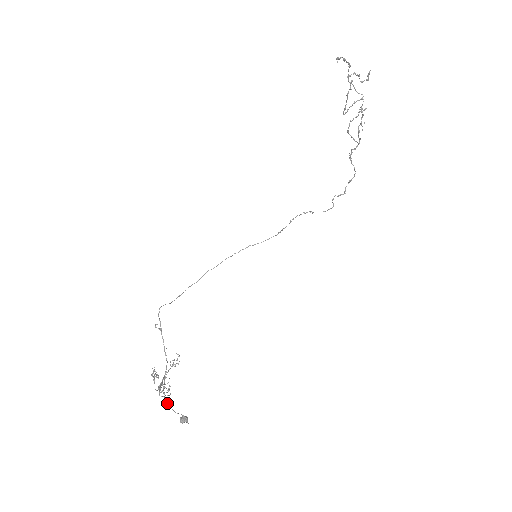
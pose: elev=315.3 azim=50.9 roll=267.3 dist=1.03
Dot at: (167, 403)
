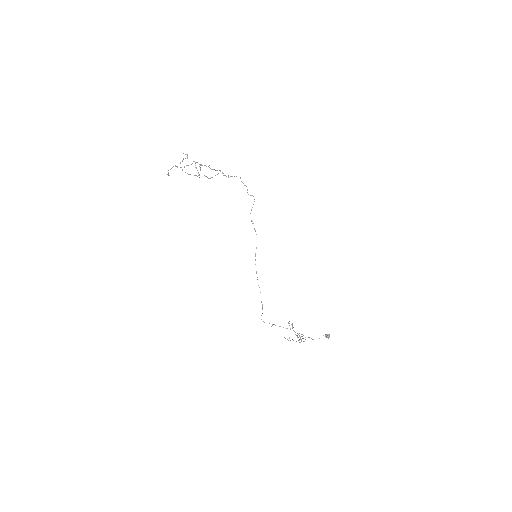
Dot at: occluded
